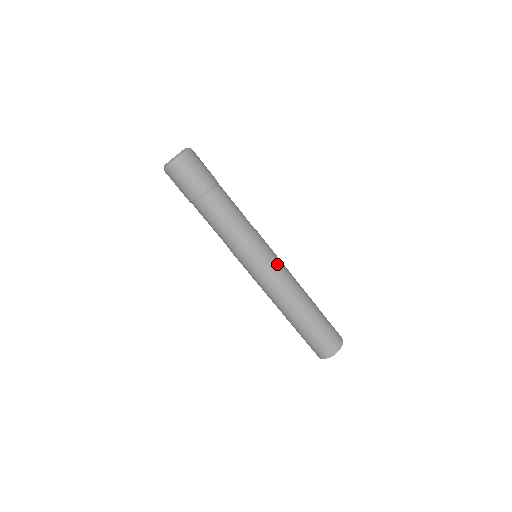
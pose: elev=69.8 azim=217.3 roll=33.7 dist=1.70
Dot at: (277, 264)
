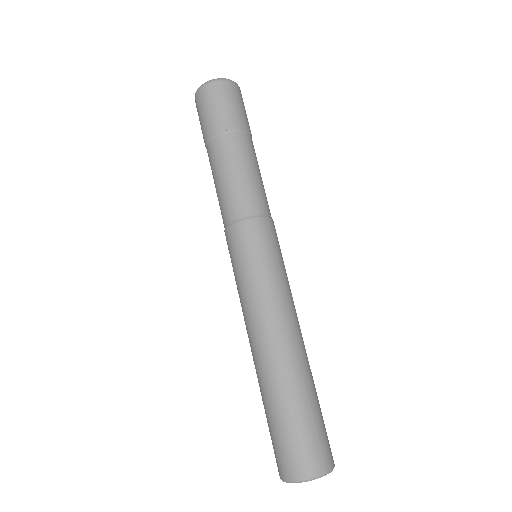
Dot at: (286, 274)
